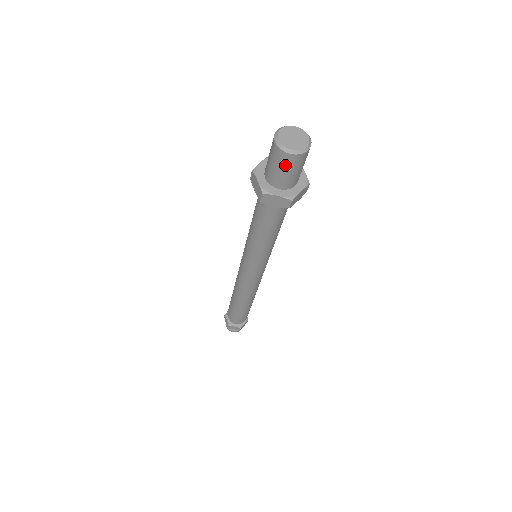
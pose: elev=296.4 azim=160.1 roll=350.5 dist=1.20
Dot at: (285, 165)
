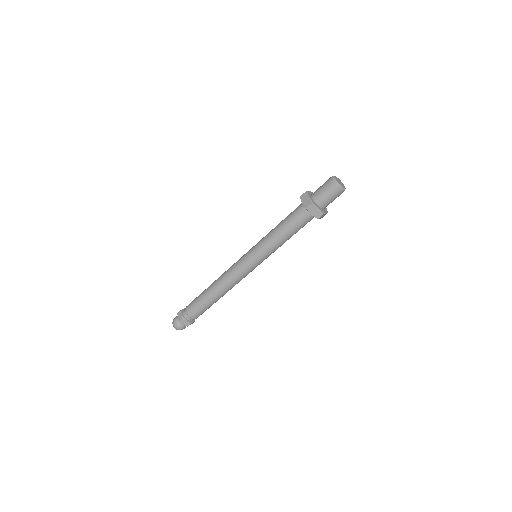
Dot at: (326, 185)
